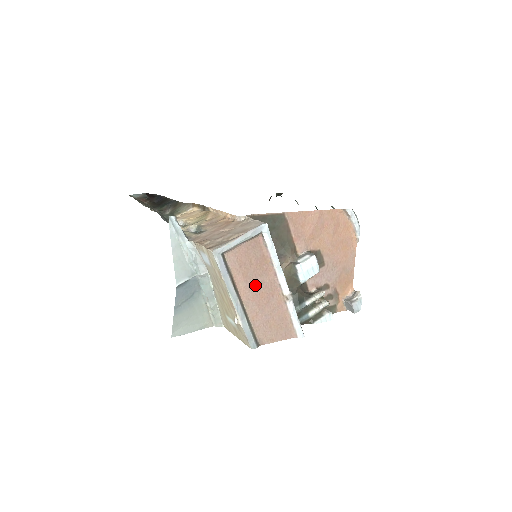
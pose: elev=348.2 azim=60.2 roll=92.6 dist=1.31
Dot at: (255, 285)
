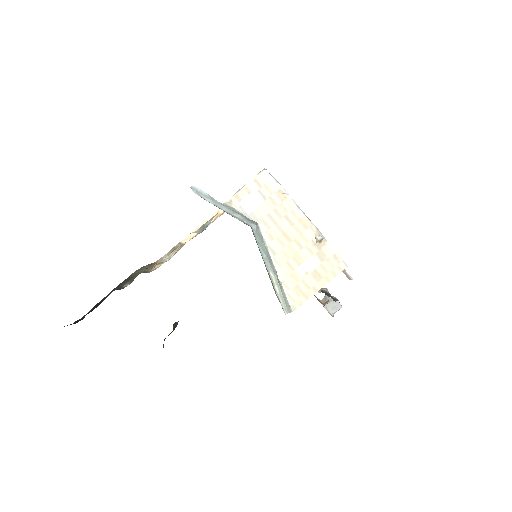
Dot at: occluded
